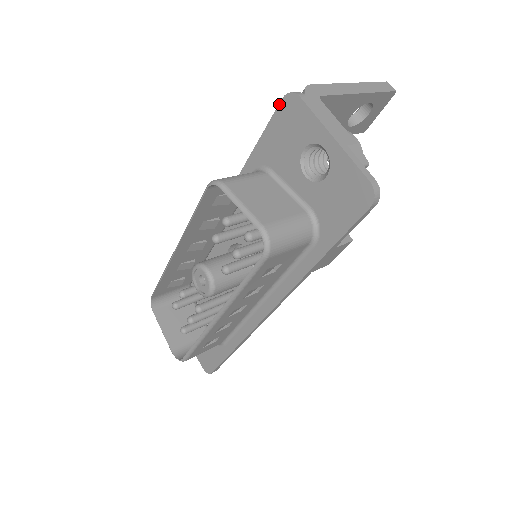
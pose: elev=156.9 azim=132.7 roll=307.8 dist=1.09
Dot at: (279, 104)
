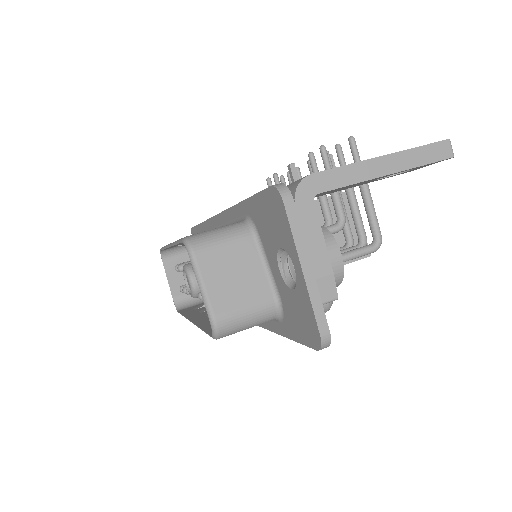
Dot at: (268, 187)
